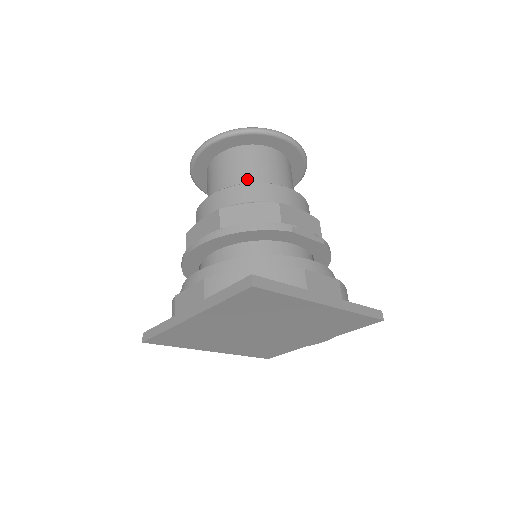
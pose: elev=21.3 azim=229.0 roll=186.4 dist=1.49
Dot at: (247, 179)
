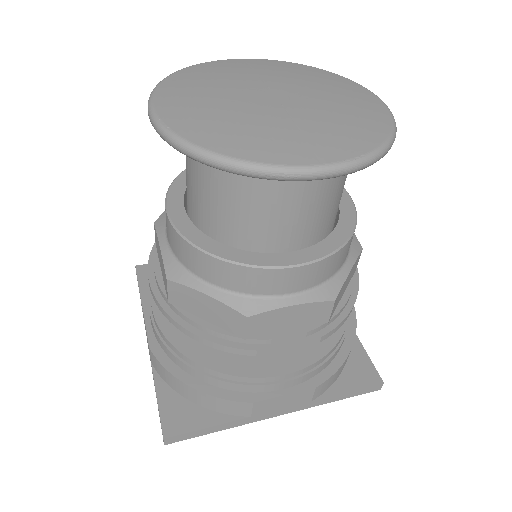
Dot at: (224, 222)
